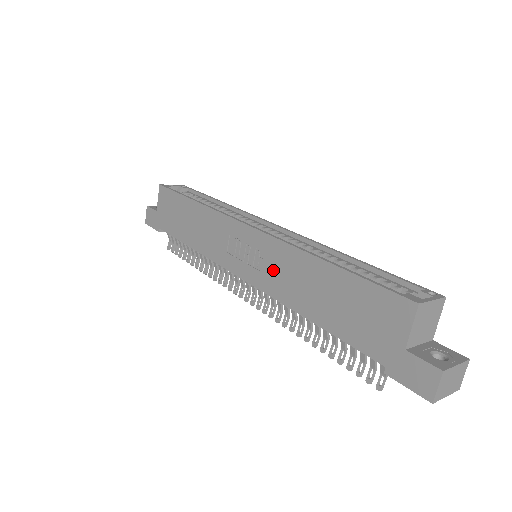
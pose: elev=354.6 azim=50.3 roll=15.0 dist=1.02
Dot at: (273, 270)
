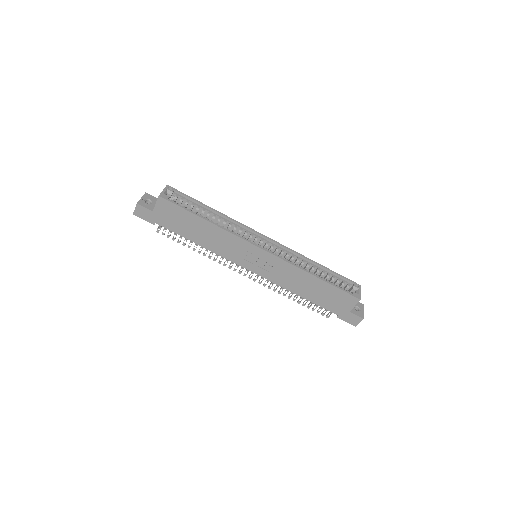
Dot at: (279, 273)
